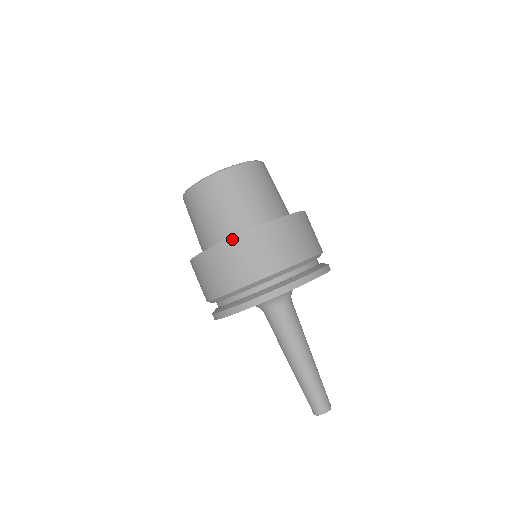
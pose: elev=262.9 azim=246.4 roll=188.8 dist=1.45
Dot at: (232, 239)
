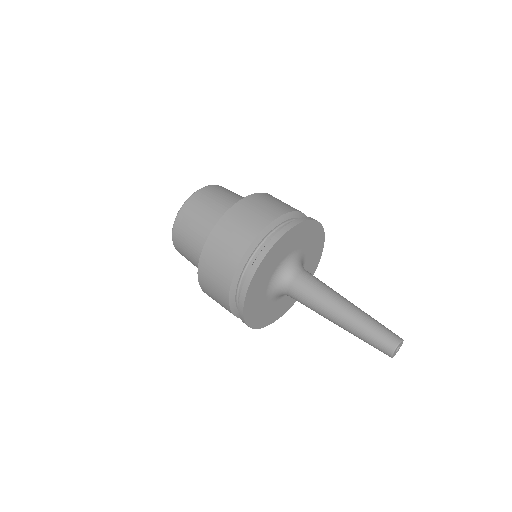
Dot at: (237, 204)
